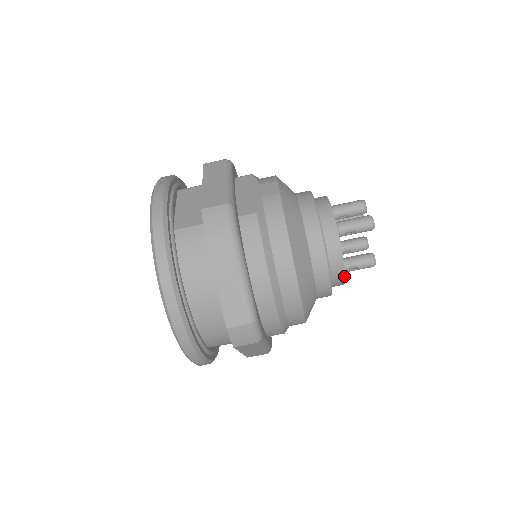
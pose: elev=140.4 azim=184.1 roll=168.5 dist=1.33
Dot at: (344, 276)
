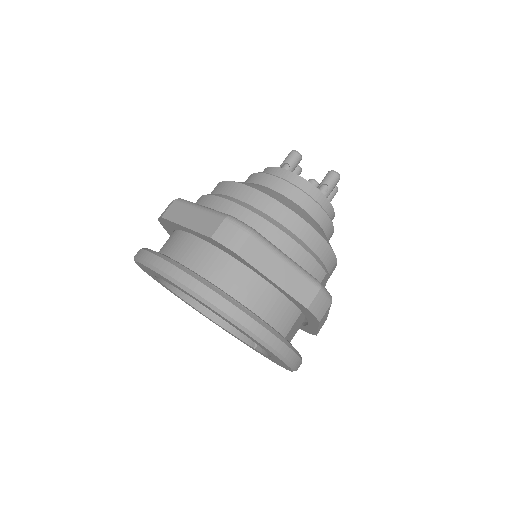
Dot at: (305, 180)
